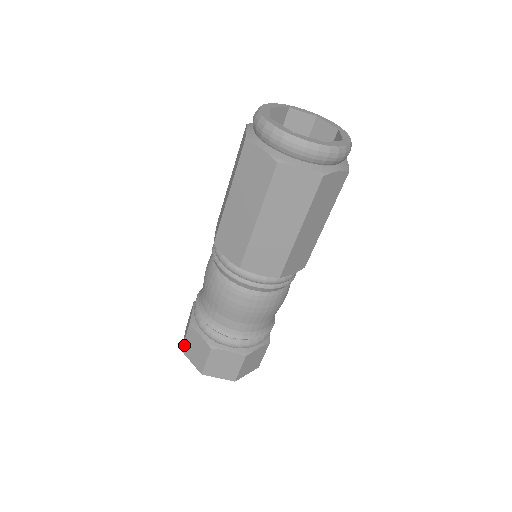
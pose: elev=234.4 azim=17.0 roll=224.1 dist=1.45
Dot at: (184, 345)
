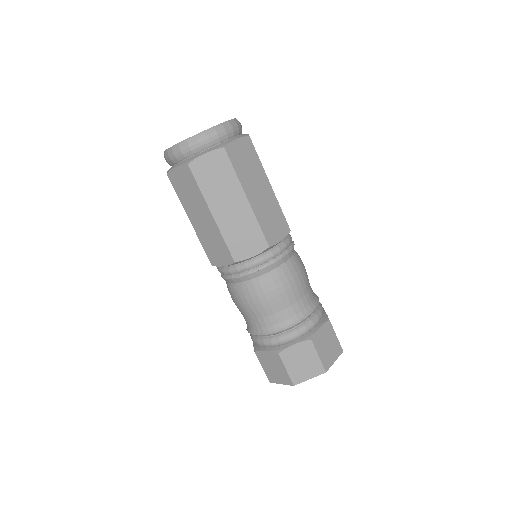
Dot at: (266, 375)
